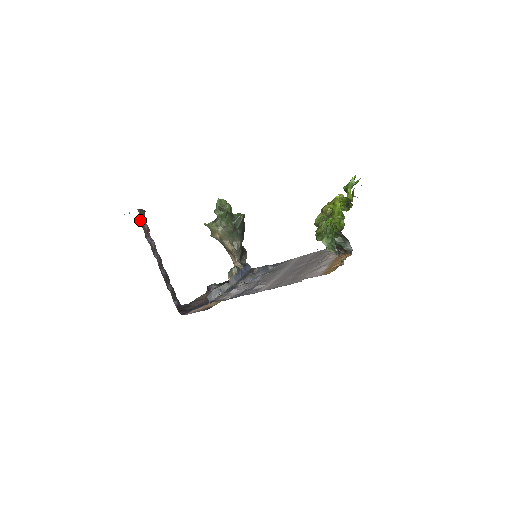
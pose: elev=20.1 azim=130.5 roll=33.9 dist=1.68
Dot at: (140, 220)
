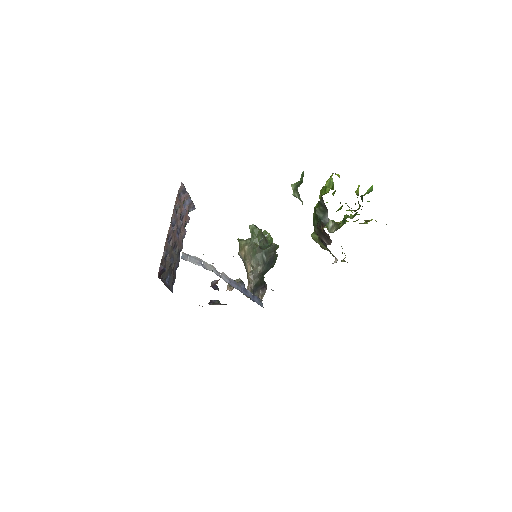
Dot at: (181, 198)
